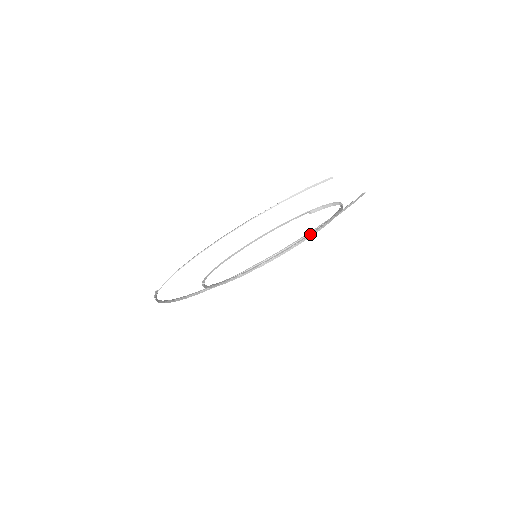
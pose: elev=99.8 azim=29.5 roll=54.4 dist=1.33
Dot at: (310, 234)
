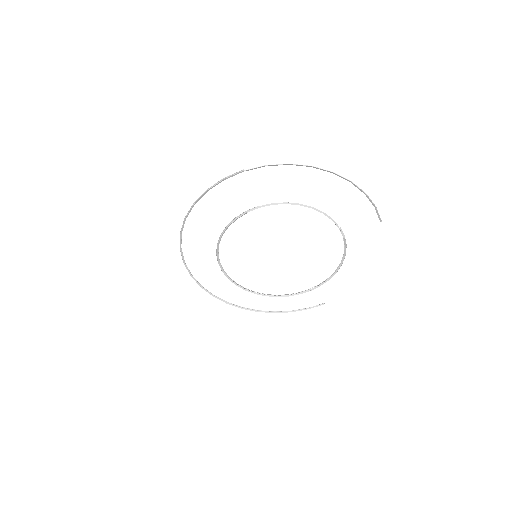
Dot at: (276, 295)
